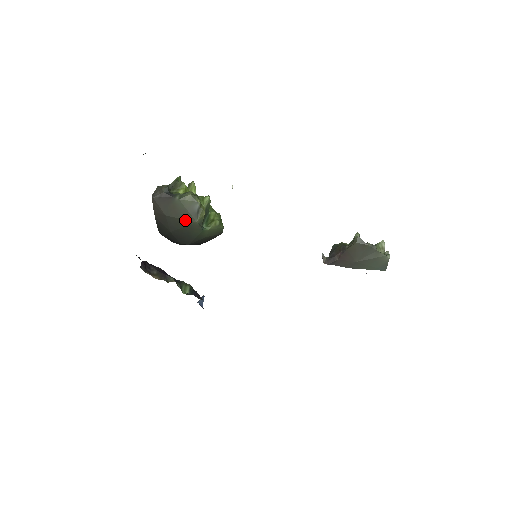
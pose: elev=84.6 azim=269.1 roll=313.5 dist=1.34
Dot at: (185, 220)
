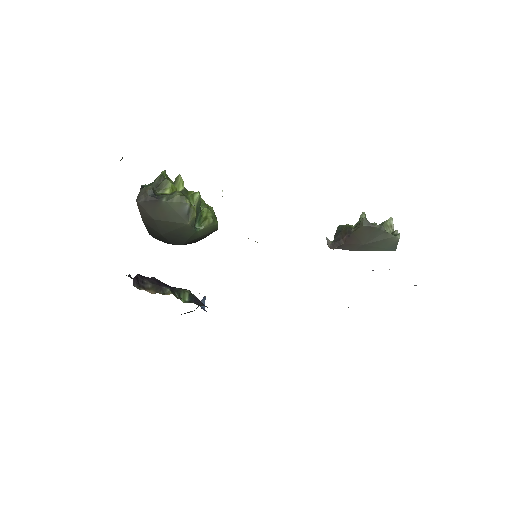
Dot at: (175, 223)
